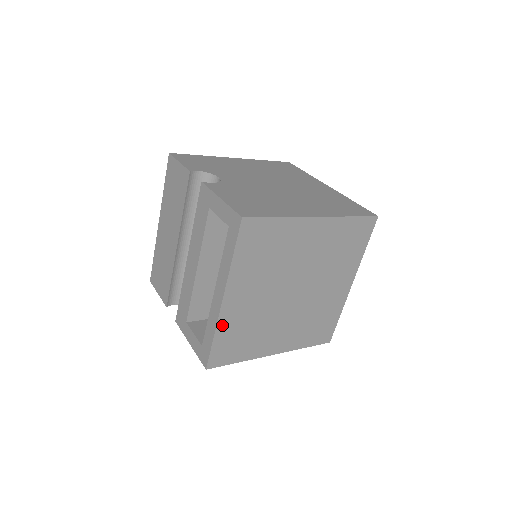
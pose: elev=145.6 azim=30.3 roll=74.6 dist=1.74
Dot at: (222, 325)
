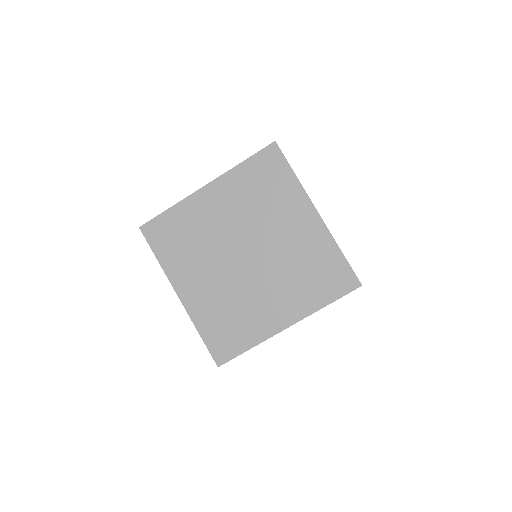
Dot at: (197, 318)
